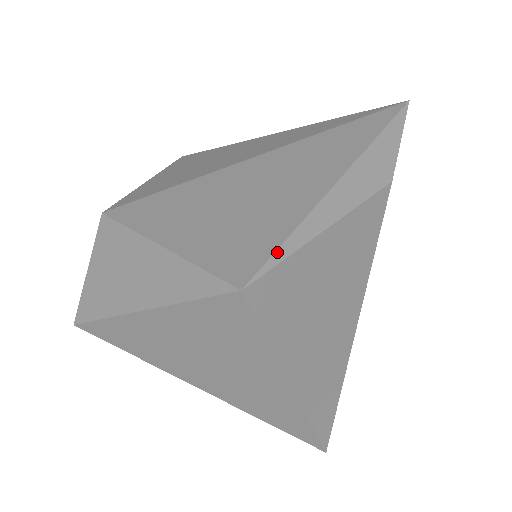
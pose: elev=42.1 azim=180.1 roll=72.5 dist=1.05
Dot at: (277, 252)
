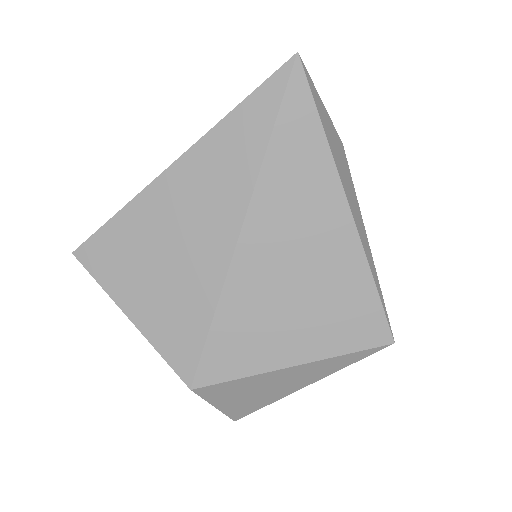
Dot at: (382, 303)
